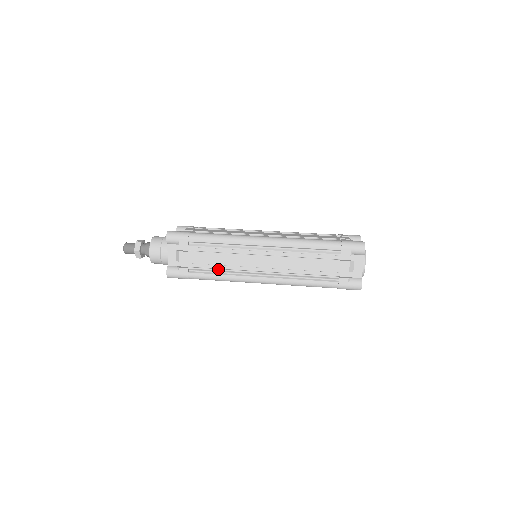
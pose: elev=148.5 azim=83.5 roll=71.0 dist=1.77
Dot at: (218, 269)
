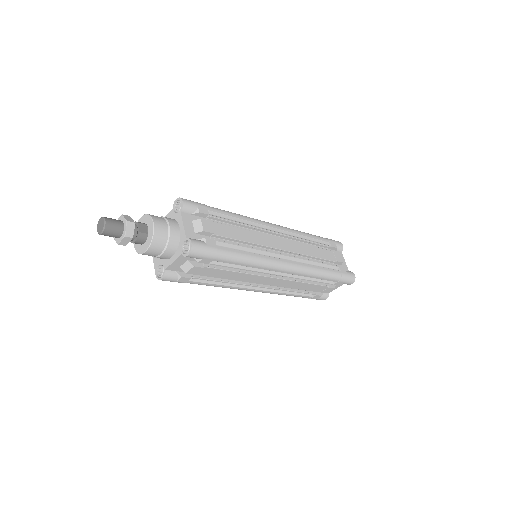
Dot at: (246, 246)
